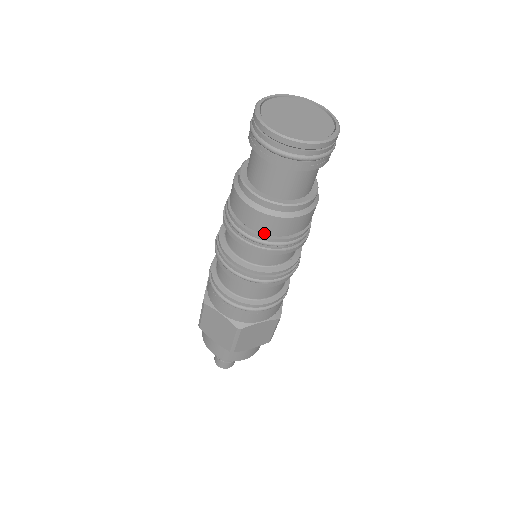
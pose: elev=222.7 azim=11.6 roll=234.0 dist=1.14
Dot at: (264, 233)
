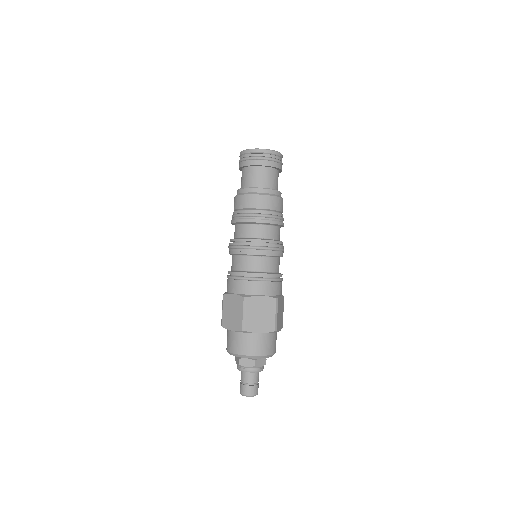
Dot at: (250, 210)
